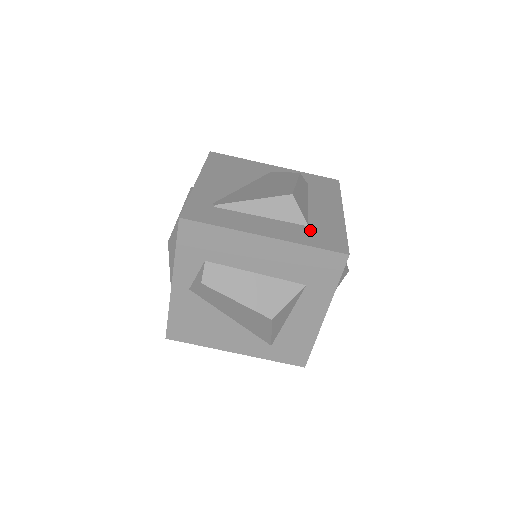
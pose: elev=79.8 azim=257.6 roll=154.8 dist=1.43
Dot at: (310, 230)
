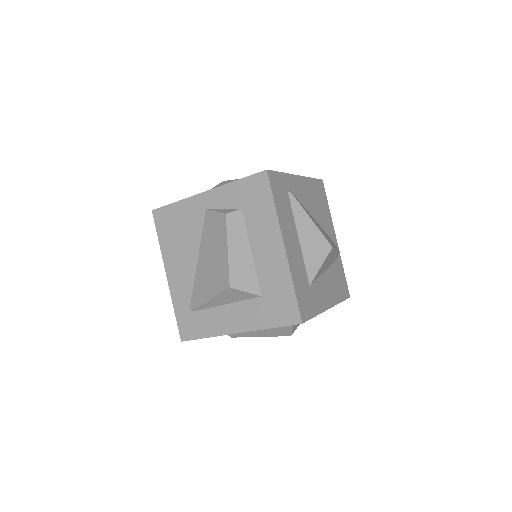
Dot at: (264, 302)
